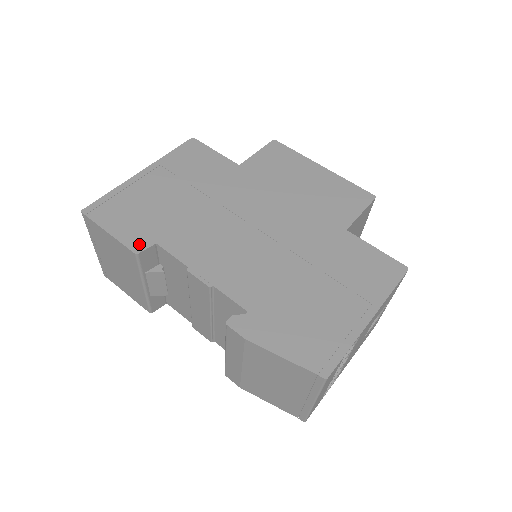
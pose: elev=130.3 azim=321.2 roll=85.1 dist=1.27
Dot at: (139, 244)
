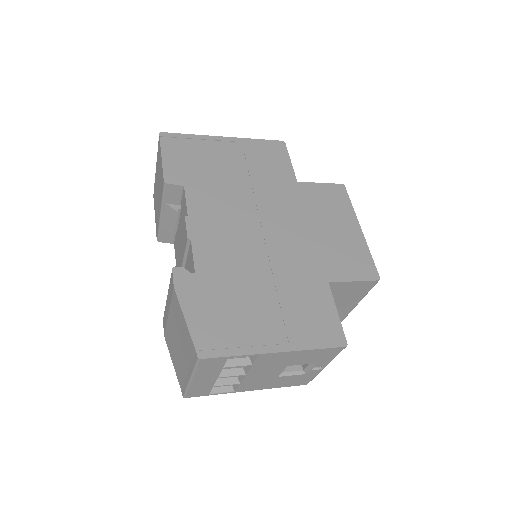
Dot at: (173, 178)
